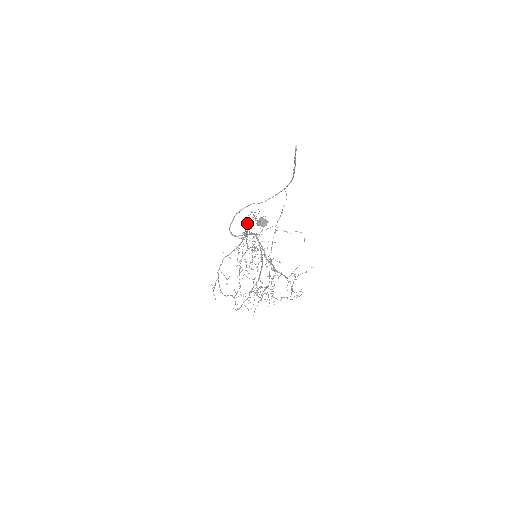
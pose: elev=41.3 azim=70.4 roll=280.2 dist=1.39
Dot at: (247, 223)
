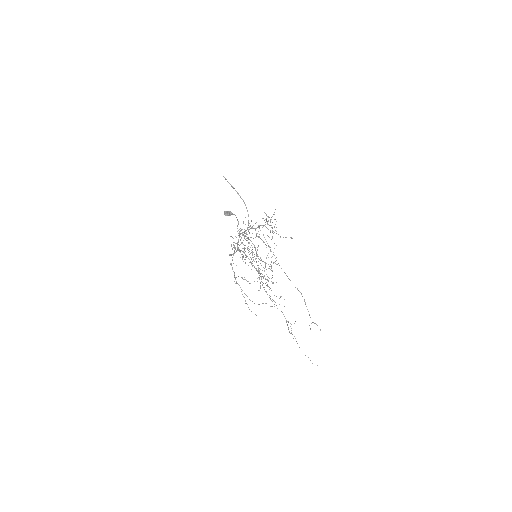
Dot at: occluded
